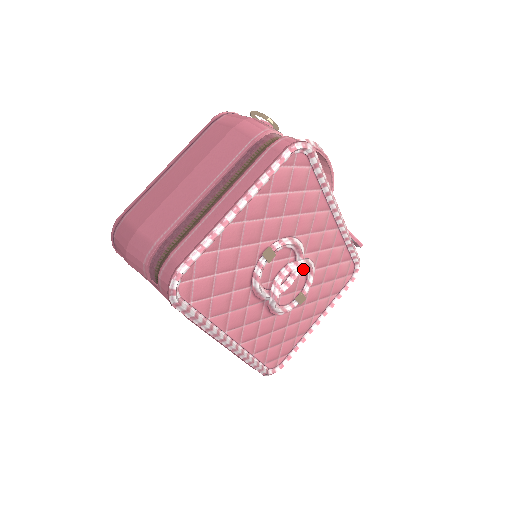
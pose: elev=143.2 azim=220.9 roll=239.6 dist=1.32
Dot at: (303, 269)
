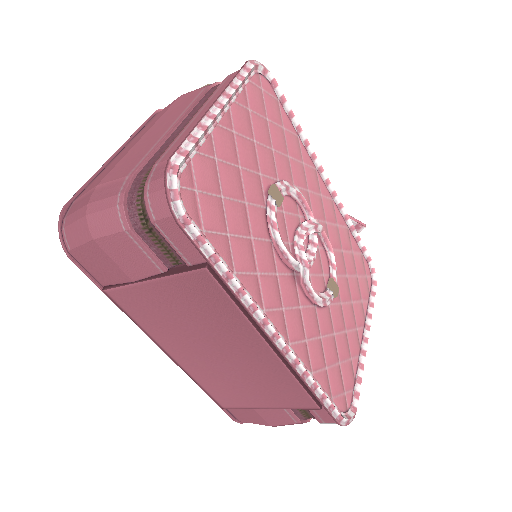
Dot at: (319, 242)
